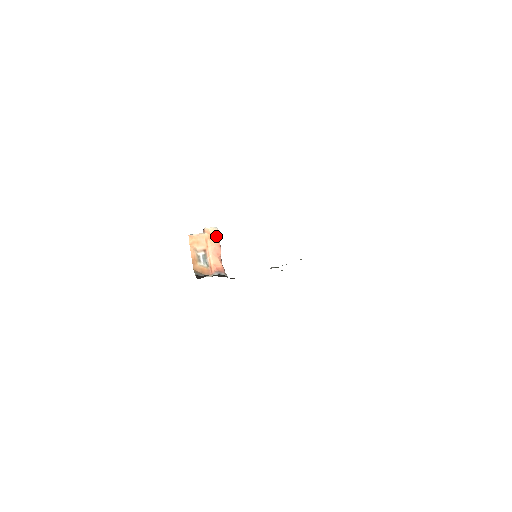
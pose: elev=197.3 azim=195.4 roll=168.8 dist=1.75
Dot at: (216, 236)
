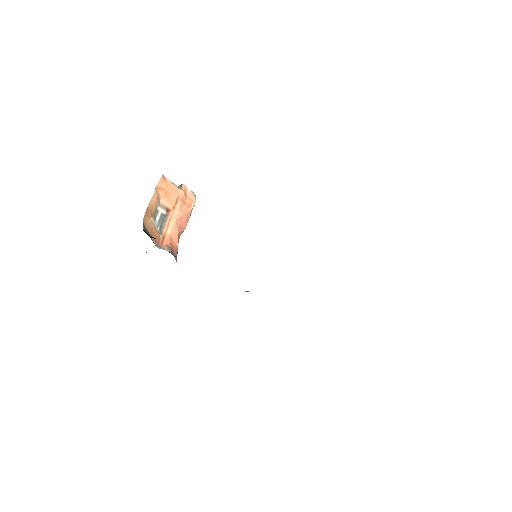
Dot at: (191, 205)
